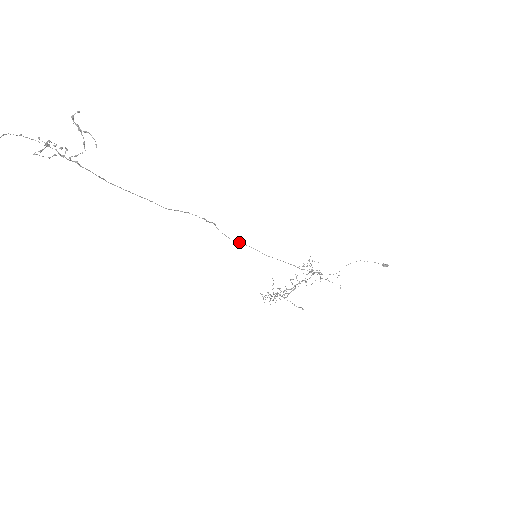
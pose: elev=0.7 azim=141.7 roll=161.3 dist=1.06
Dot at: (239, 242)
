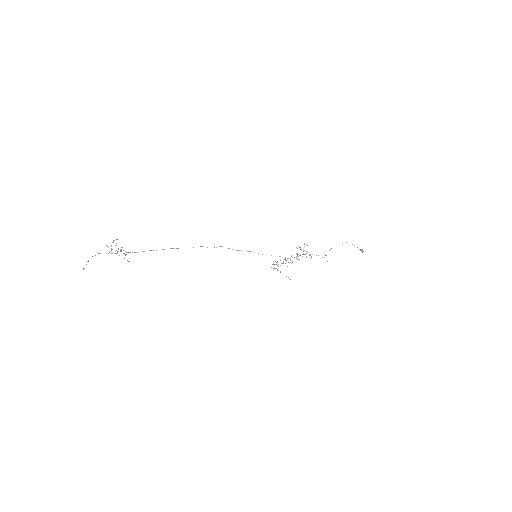
Dot at: occluded
